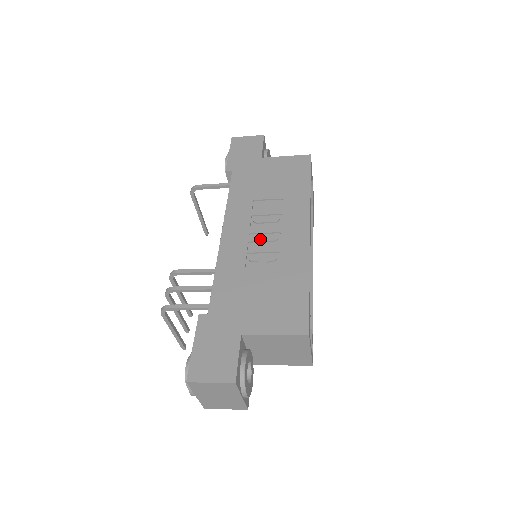
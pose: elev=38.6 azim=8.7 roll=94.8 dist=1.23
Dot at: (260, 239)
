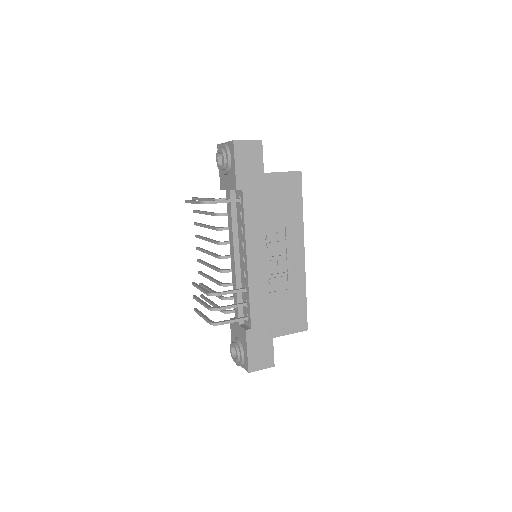
Dot at: (274, 264)
